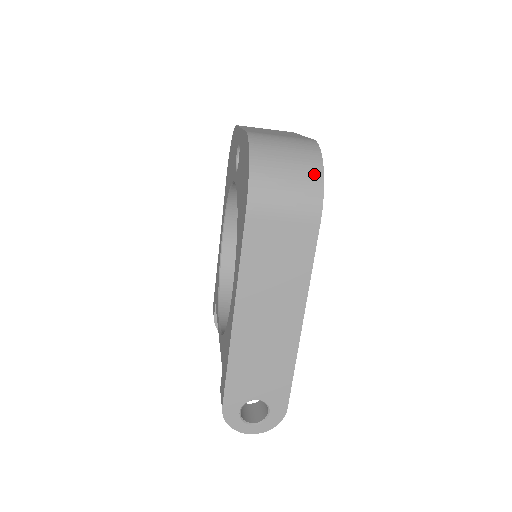
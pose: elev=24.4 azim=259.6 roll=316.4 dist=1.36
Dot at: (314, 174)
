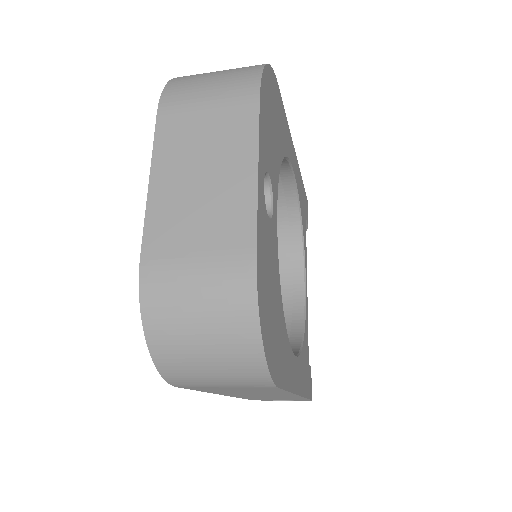
Dot at: (249, 356)
